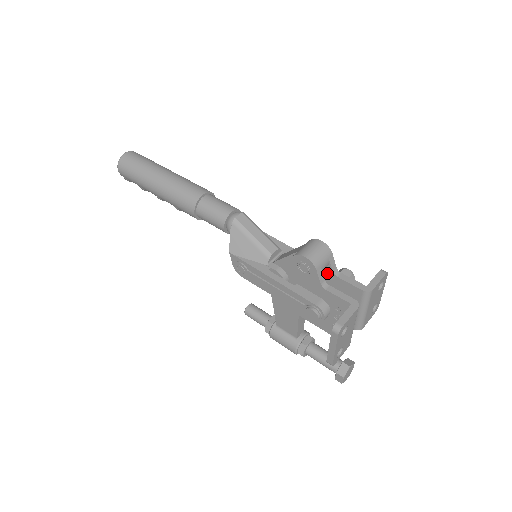
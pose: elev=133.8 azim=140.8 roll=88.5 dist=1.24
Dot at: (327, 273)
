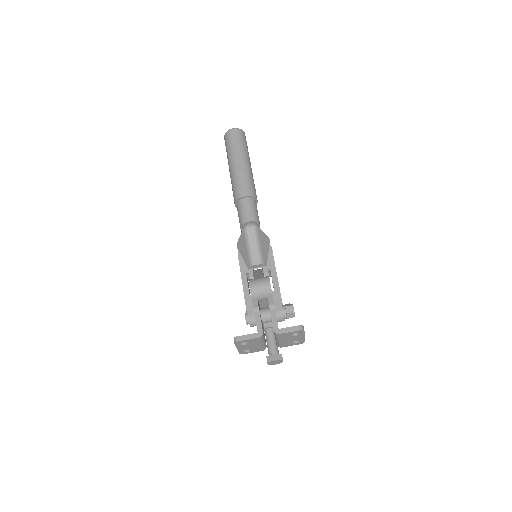
Dot at: occluded
